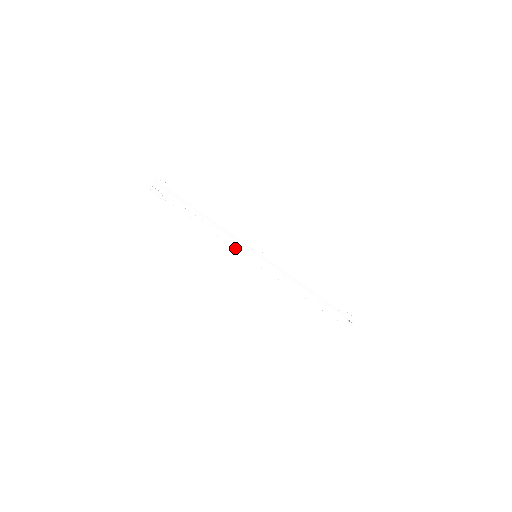
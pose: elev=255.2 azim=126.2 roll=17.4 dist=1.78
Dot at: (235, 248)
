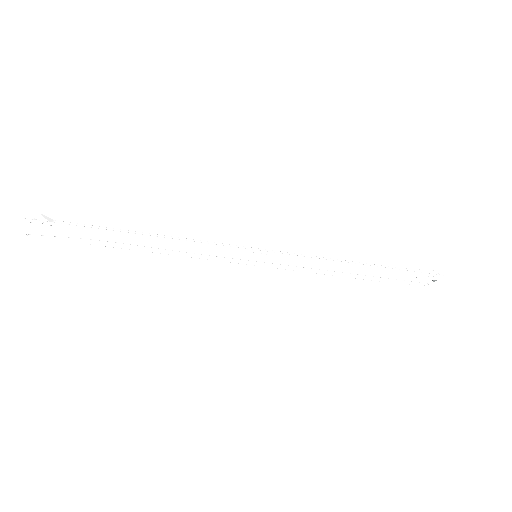
Dot at: (216, 258)
